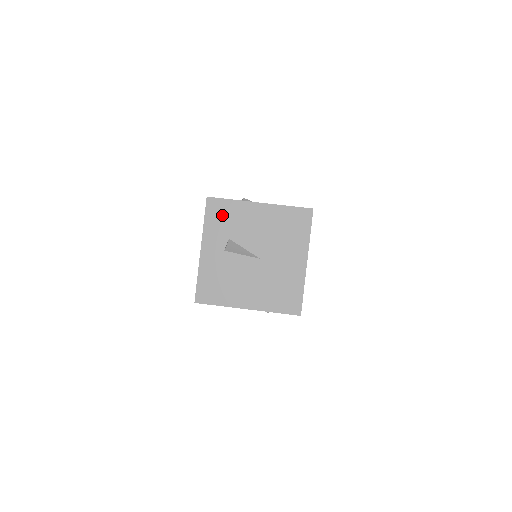
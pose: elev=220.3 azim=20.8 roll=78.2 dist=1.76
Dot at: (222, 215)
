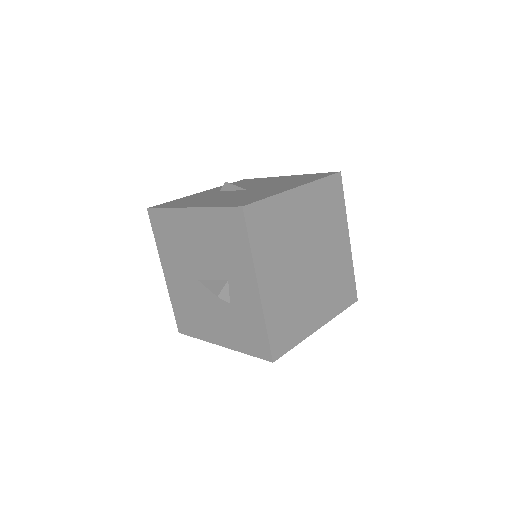
Dot at: (244, 182)
